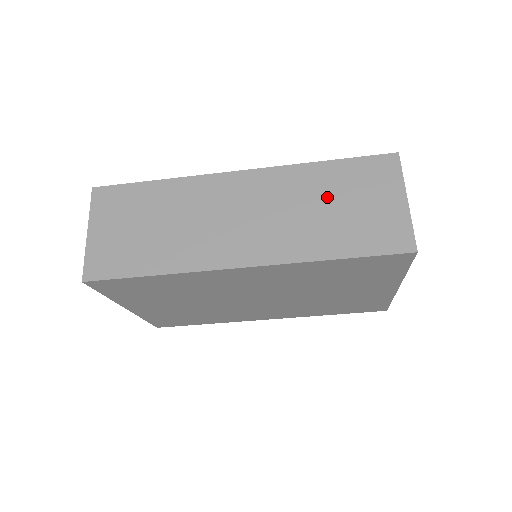
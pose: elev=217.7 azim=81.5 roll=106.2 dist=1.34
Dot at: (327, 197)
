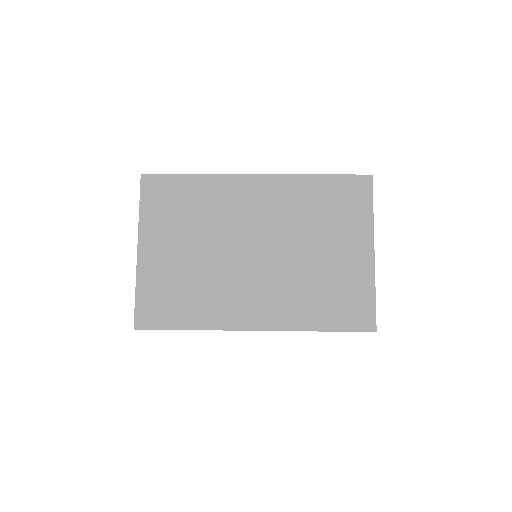
Dot at: occluded
